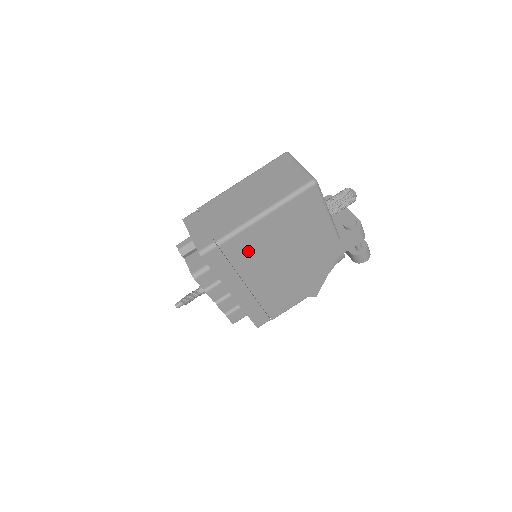
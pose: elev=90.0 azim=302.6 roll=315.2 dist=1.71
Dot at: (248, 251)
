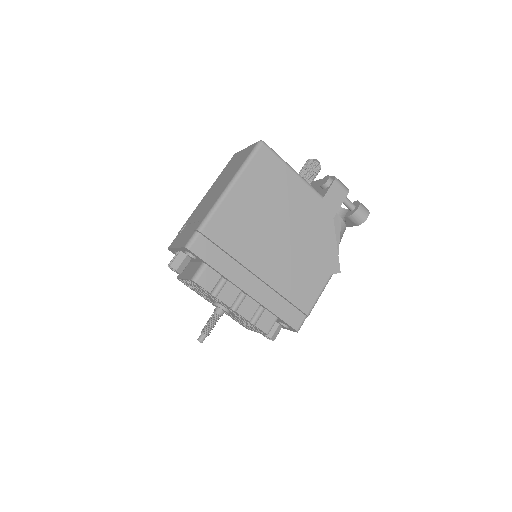
Dot at: (235, 232)
